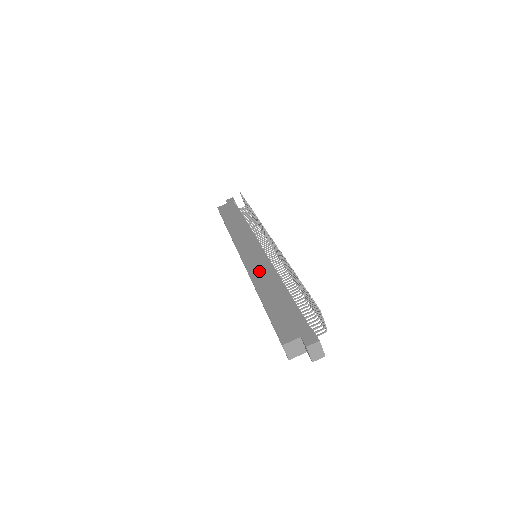
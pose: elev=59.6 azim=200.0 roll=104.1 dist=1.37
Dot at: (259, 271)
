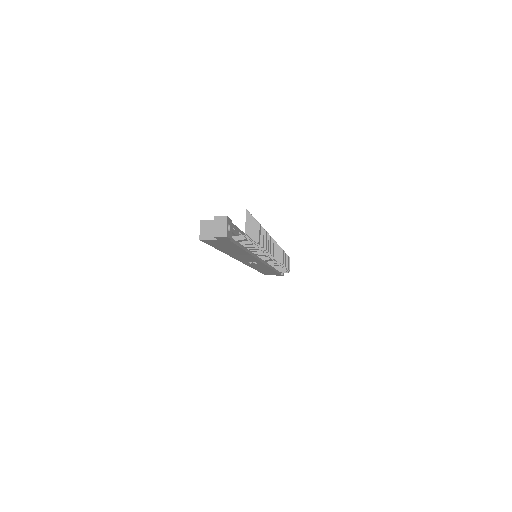
Dot at: occluded
